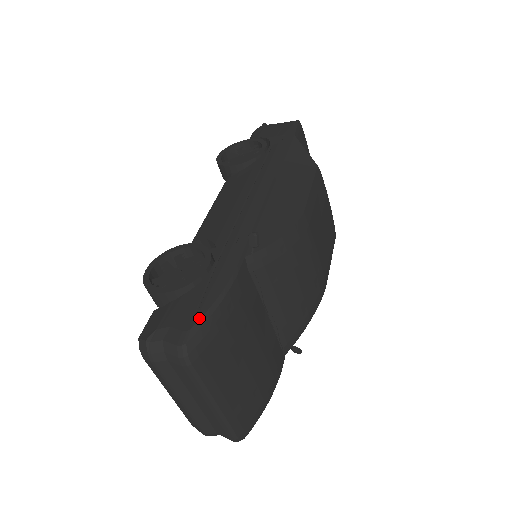
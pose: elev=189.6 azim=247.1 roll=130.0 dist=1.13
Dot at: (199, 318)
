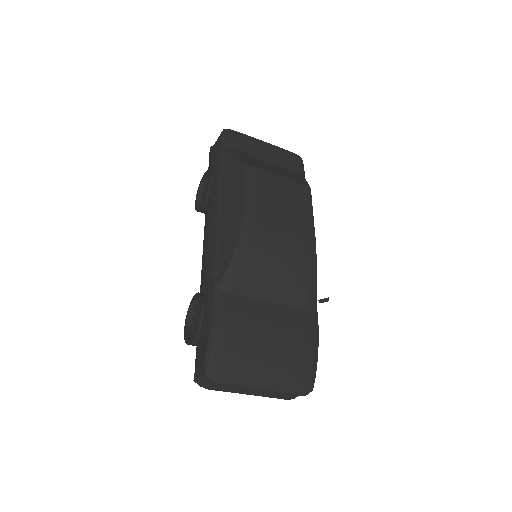
Dot at: (206, 352)
